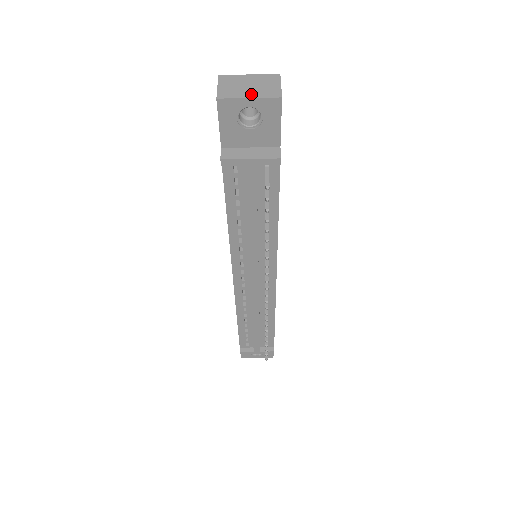
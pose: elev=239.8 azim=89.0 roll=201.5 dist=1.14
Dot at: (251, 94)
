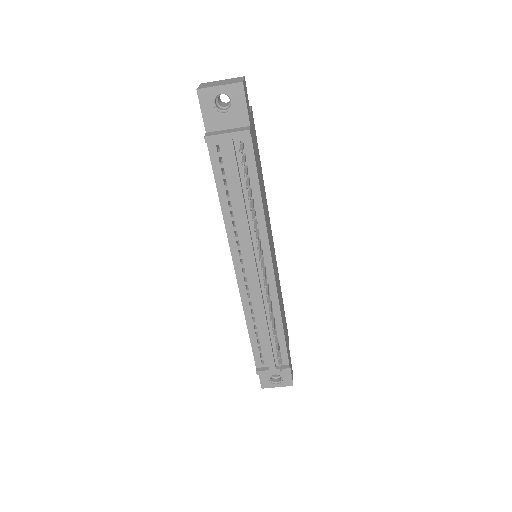
Dot at: (221, 84)
